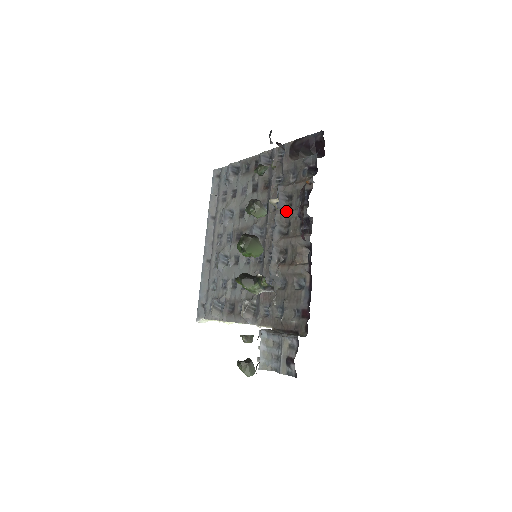
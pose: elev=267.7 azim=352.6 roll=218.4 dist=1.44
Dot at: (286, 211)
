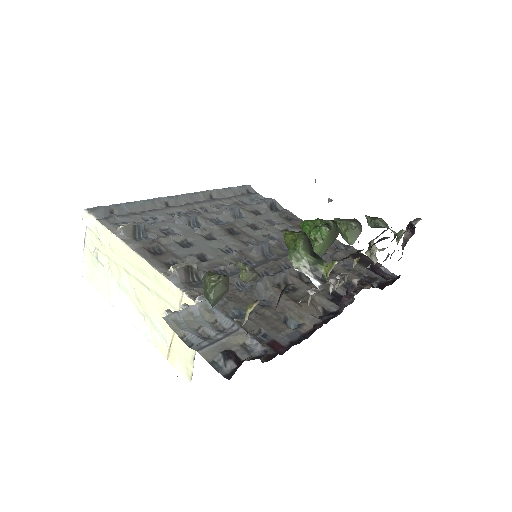
Dot at: occluded
